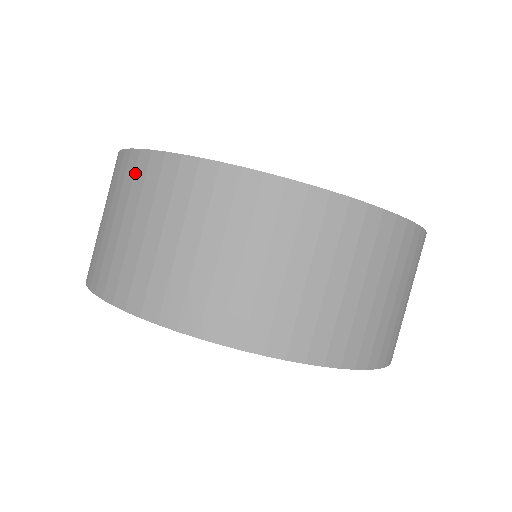
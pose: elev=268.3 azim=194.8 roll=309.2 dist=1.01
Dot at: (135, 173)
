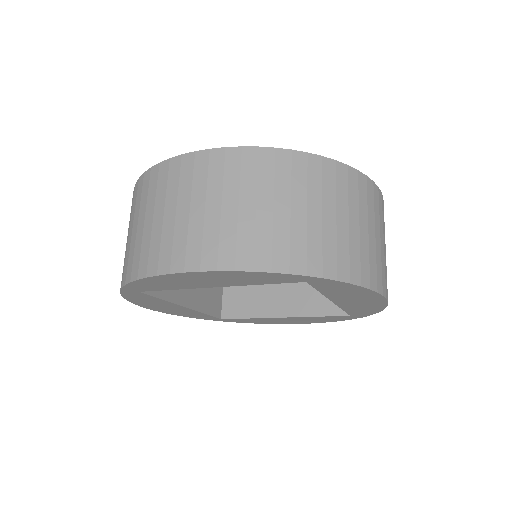
Dot at: (181, 172)
